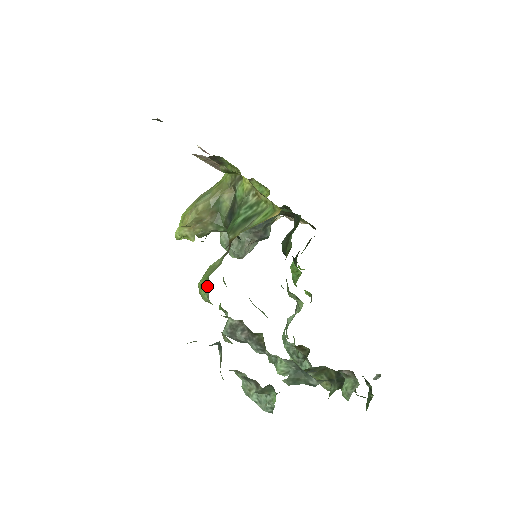
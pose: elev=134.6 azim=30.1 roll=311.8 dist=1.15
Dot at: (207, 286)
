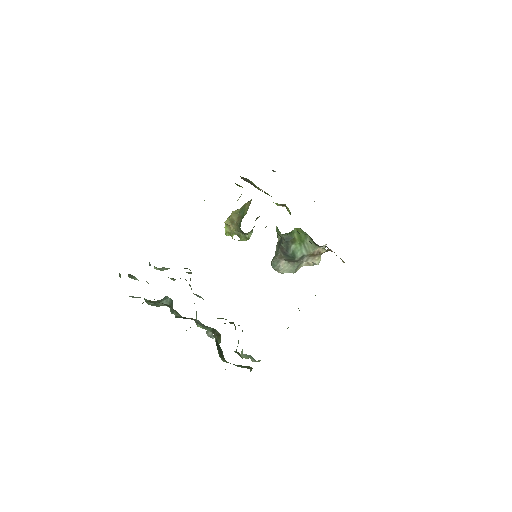
Dot at: occluded
